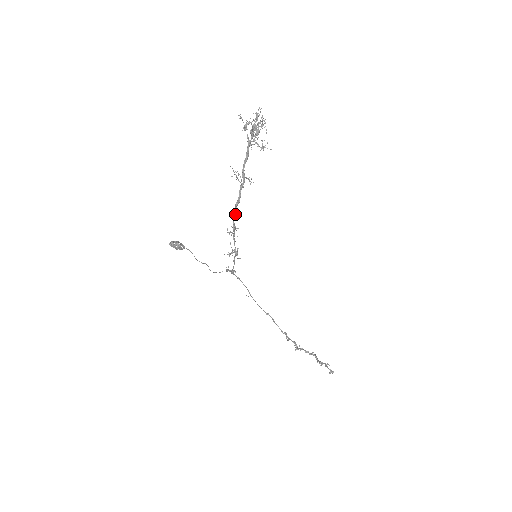
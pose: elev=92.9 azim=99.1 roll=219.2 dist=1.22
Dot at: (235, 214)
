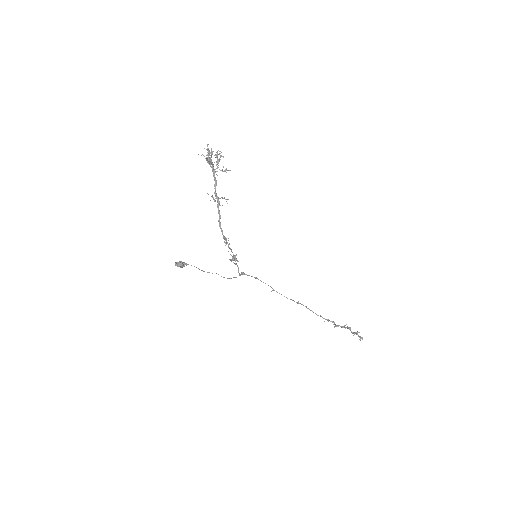
Dot at: (221, 228)
